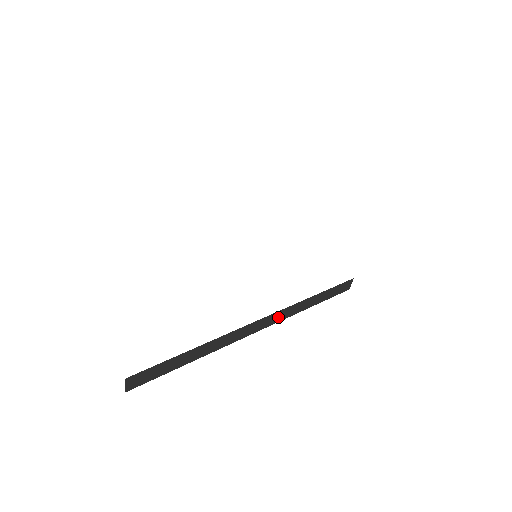
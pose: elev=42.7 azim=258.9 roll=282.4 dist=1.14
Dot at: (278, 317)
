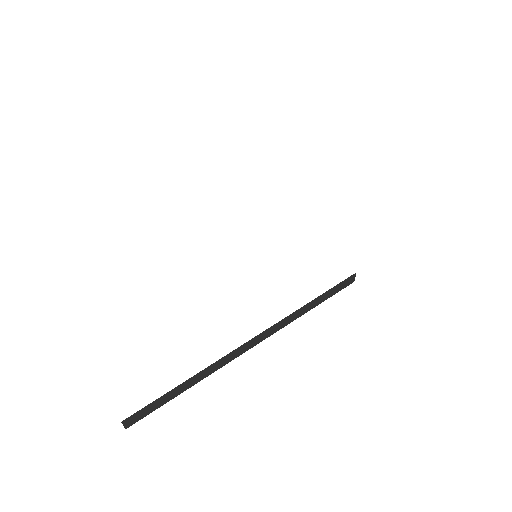
Dot at: (272, 330)
